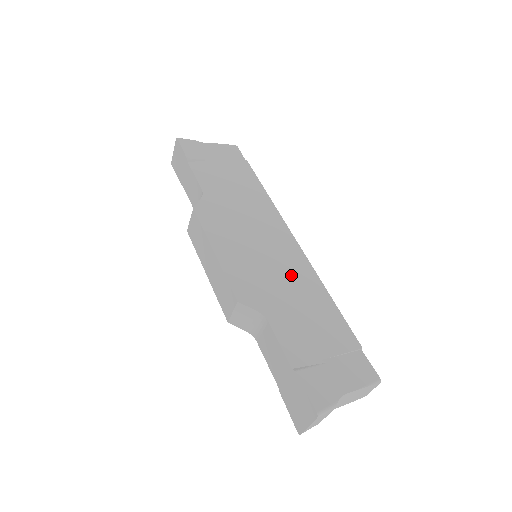
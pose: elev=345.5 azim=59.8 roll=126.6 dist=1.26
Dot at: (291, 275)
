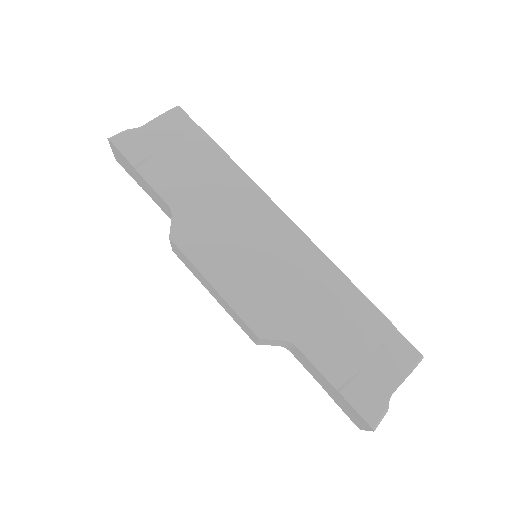
Dot at: (301, 274)
